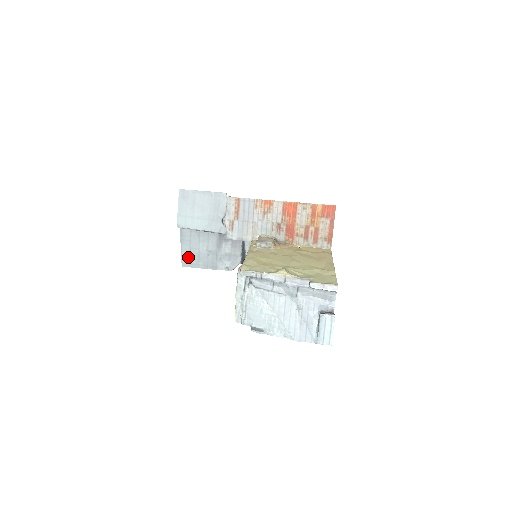
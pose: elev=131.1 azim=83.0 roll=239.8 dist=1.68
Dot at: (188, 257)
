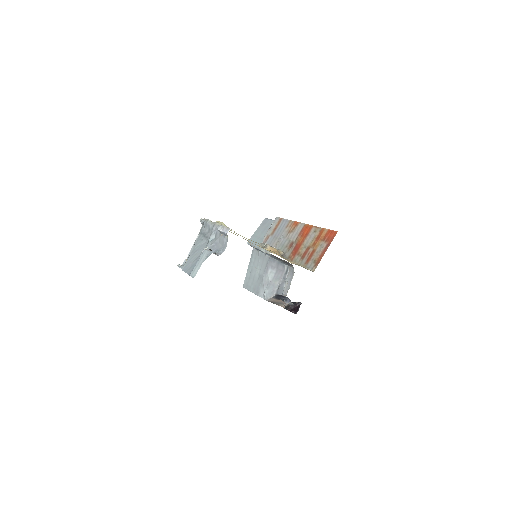
Dot at: (248, 279)
